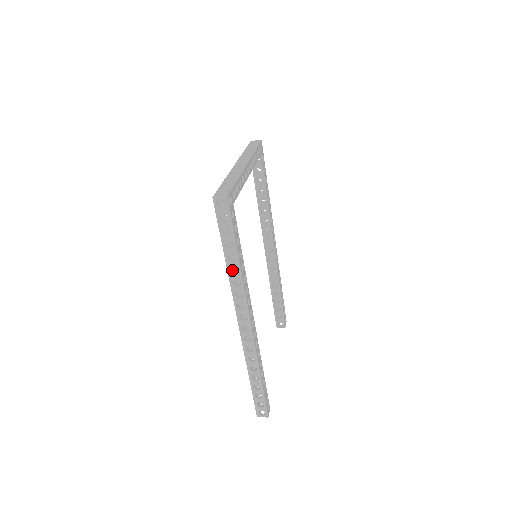
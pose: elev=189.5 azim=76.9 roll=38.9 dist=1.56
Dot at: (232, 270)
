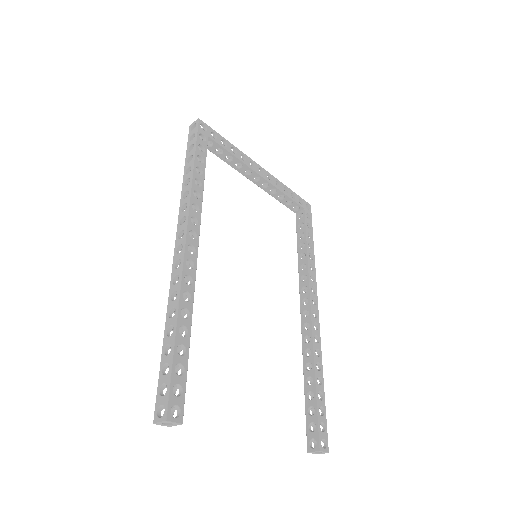
Dot at: occluded
